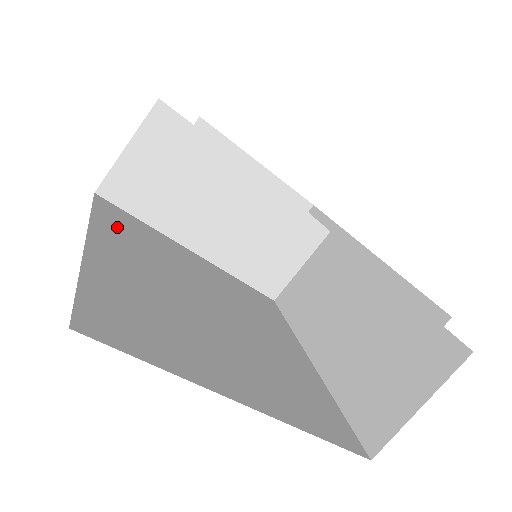
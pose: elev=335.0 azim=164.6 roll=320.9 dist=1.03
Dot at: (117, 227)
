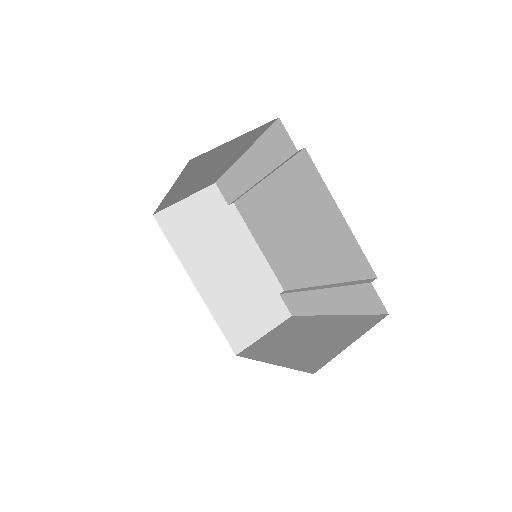
Dot at: occluded
